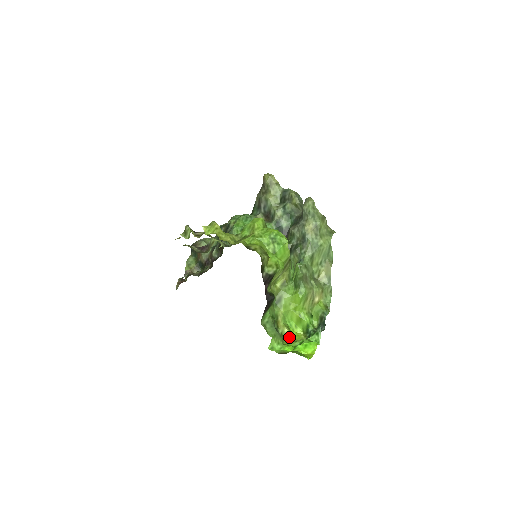
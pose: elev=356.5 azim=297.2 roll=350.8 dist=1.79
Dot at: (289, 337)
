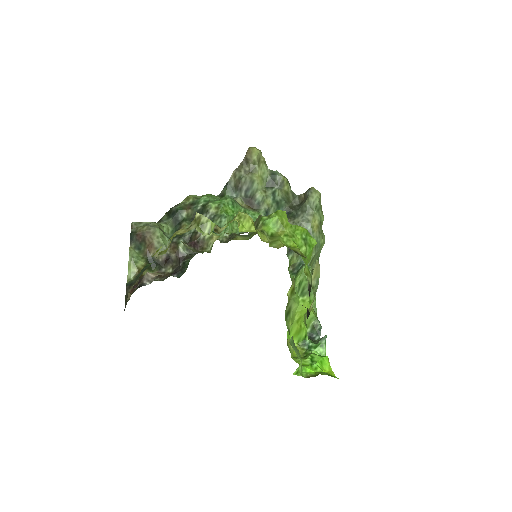
Dot at: (293, 353)
